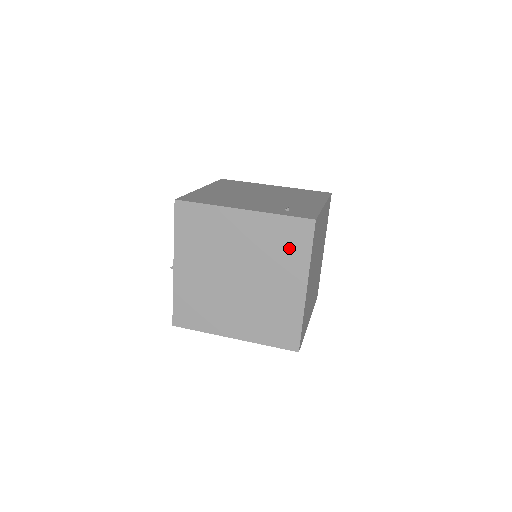
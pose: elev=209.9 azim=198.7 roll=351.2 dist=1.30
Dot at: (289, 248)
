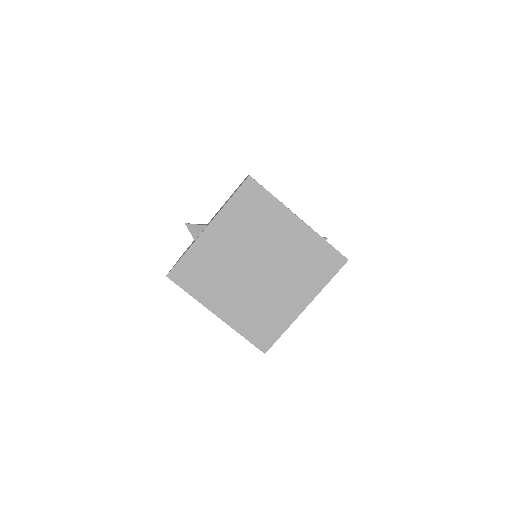
Dot at: (315, 269)
